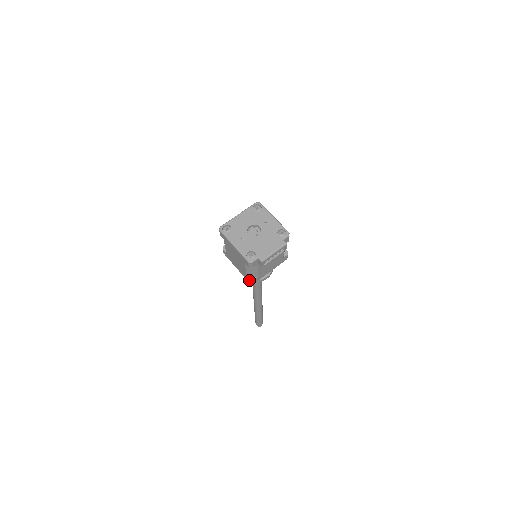
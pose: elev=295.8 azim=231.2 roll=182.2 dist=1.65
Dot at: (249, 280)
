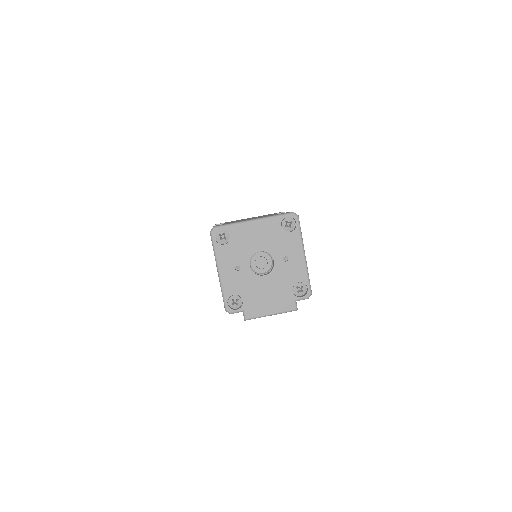
Dot at: occluded
